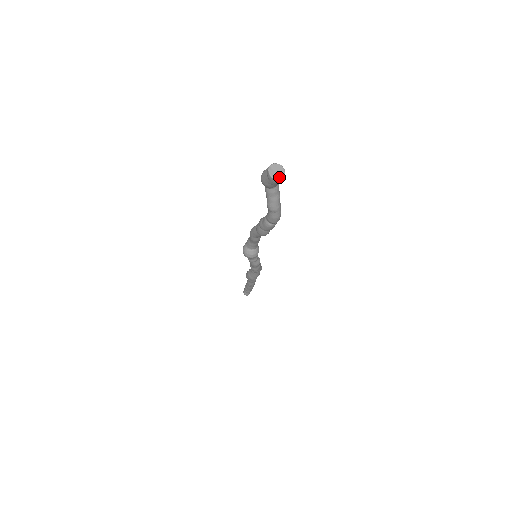
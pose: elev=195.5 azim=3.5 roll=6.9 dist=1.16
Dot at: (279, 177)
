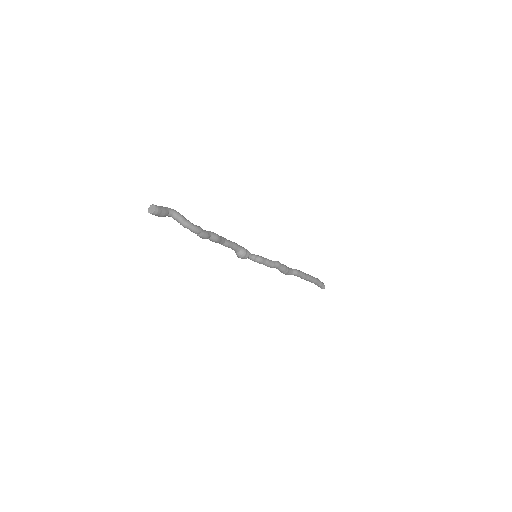
Dot at: (152, 211)
